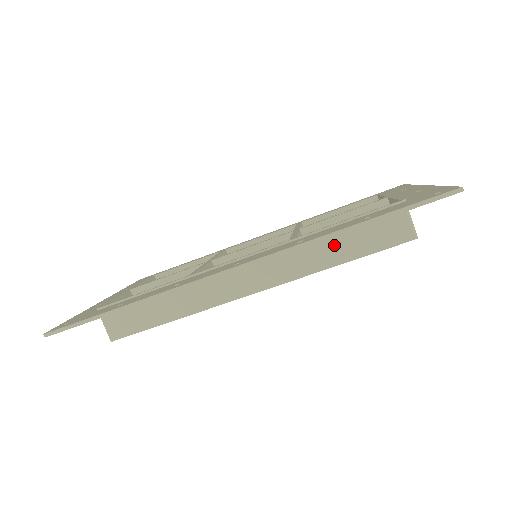
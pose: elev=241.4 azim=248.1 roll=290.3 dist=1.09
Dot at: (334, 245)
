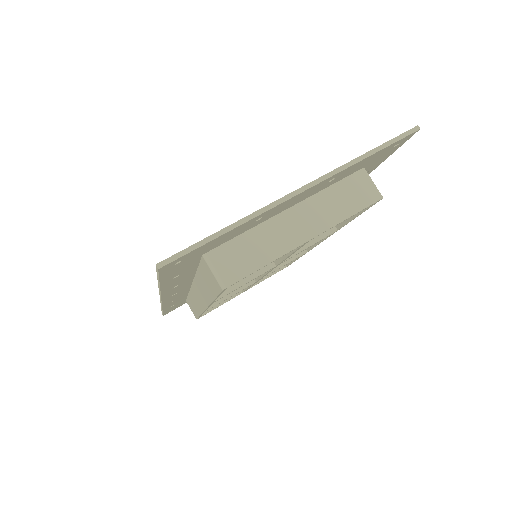
Dot at: (203, 283)
